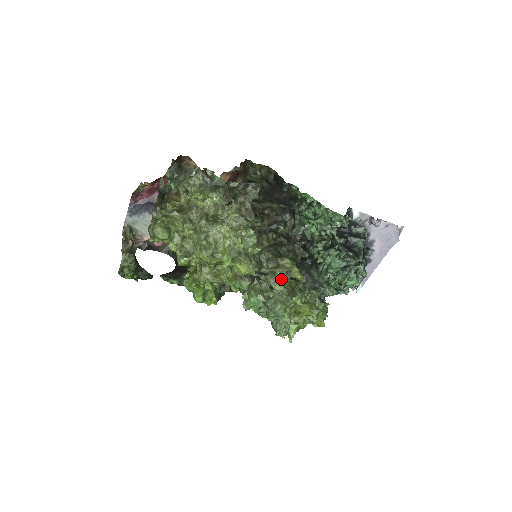
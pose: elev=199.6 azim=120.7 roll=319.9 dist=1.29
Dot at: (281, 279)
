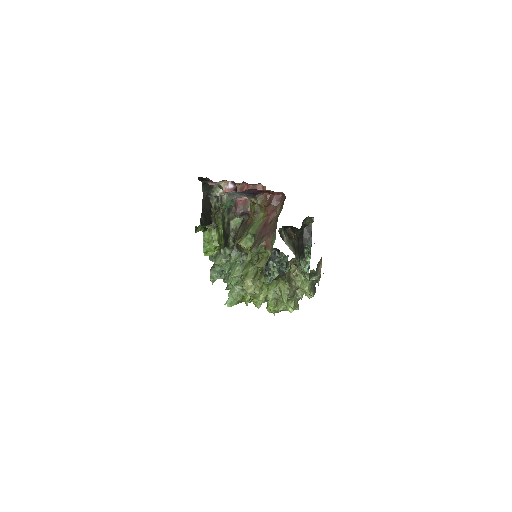
Dot at: occluded
